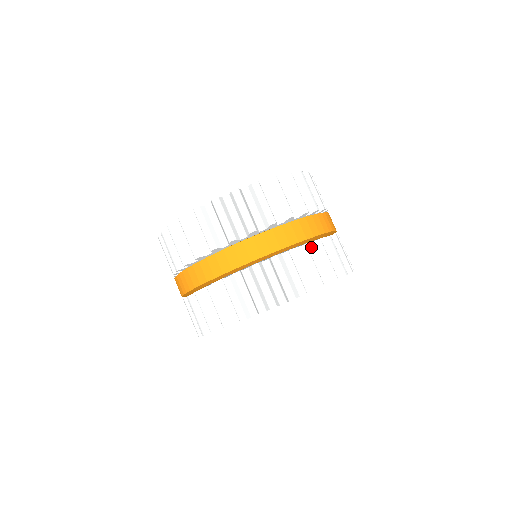
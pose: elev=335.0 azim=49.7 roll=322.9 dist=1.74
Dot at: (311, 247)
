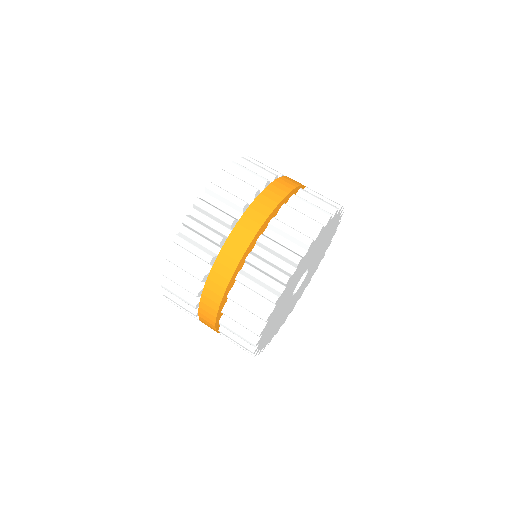
Dot at: occluded
